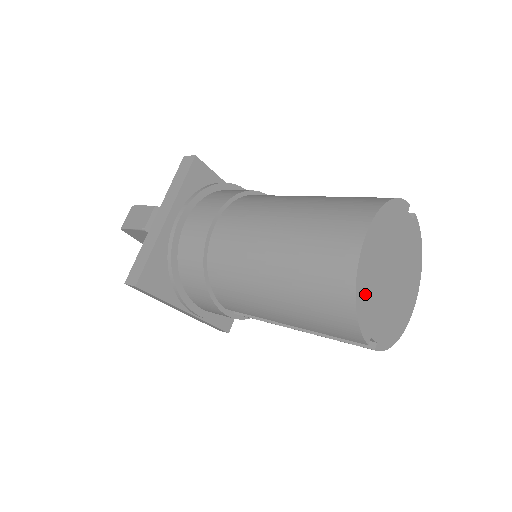
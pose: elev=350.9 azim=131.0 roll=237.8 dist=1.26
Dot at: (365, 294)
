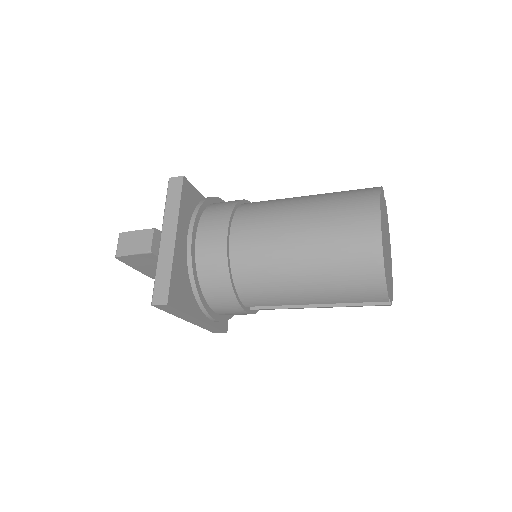
Dot at: (385, 262)
